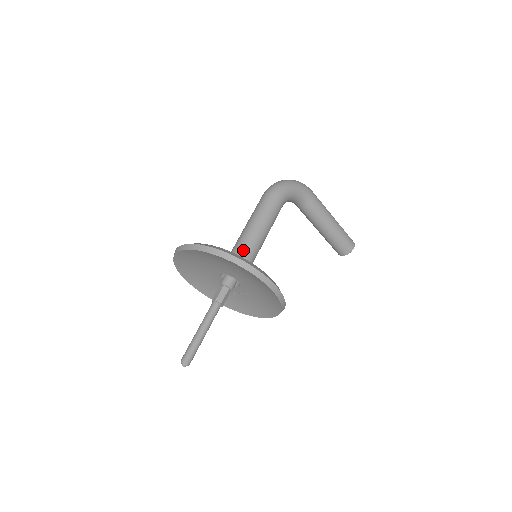
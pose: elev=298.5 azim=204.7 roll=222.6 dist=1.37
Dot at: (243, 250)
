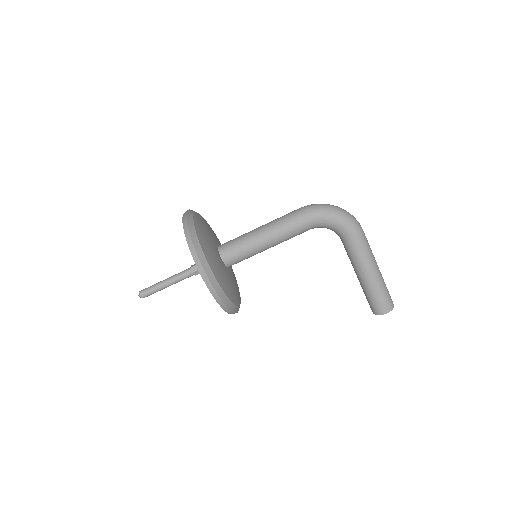
Dot at: (237, 244)
